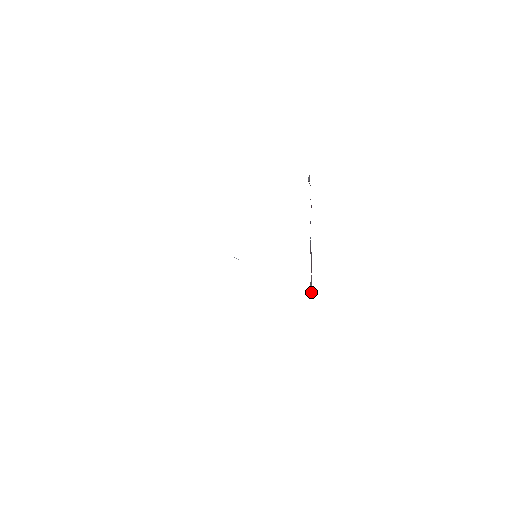
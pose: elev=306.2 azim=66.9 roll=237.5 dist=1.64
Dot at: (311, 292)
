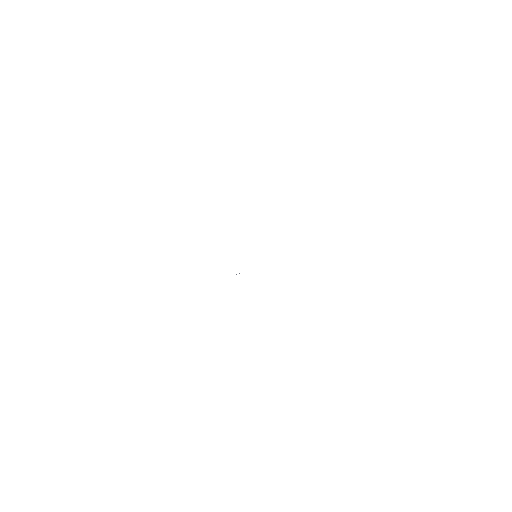
Dot at: occluded
